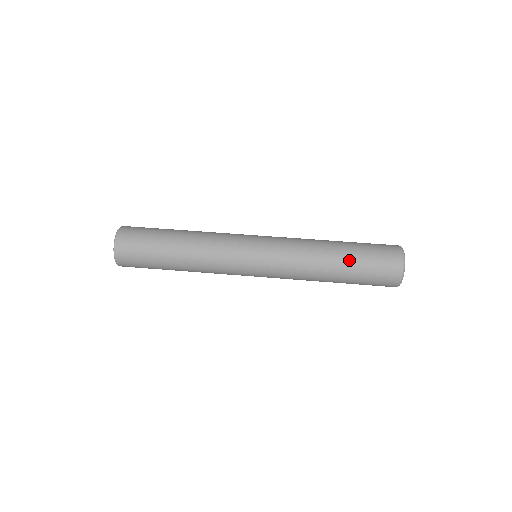
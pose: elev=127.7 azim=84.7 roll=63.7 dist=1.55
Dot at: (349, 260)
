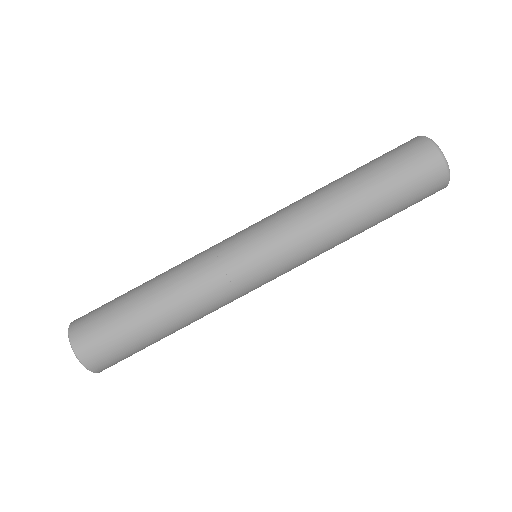
Dot at: (377, 199)
